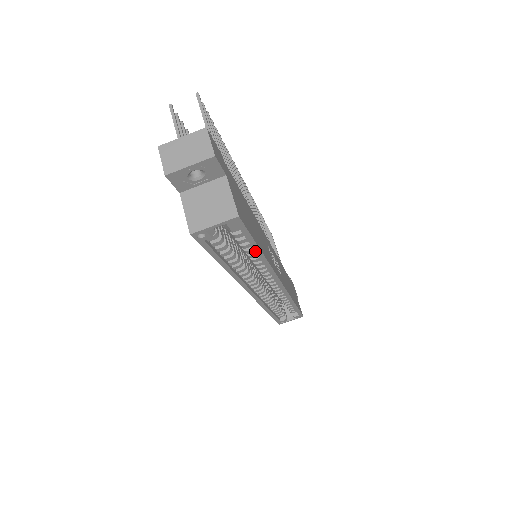
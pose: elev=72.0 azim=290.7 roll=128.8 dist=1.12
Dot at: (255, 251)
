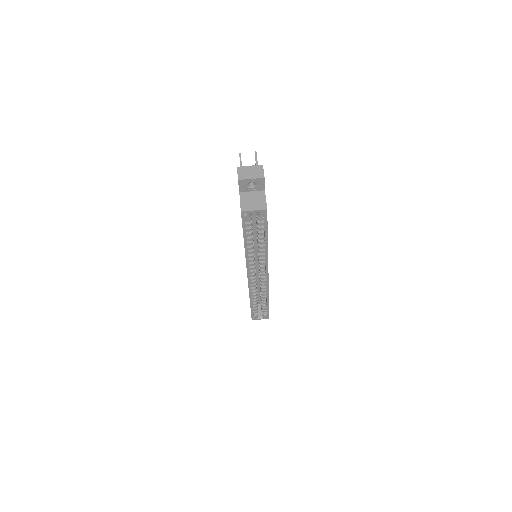
Dot at: (265, 238)
